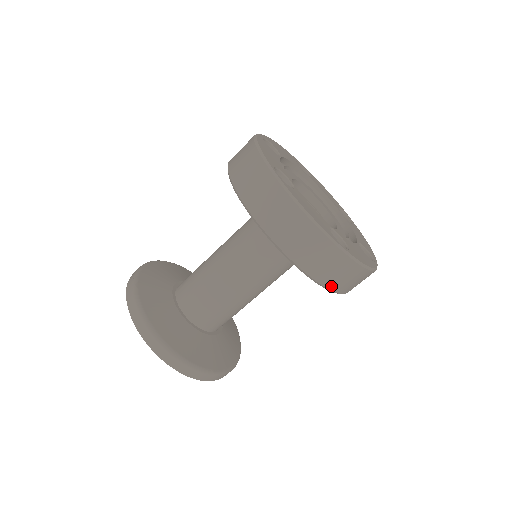
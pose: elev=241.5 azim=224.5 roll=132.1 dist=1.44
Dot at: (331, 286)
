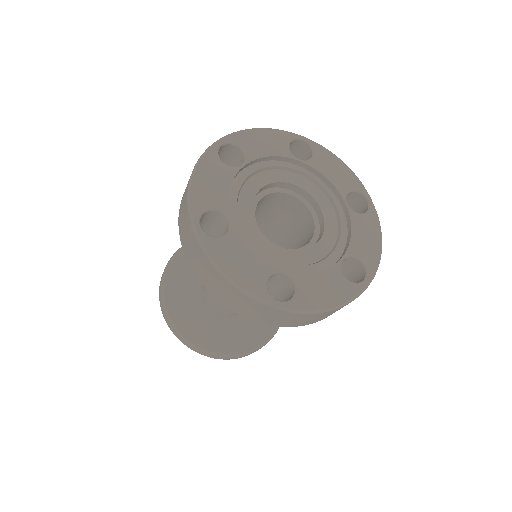
Dot at: (290, 325)
